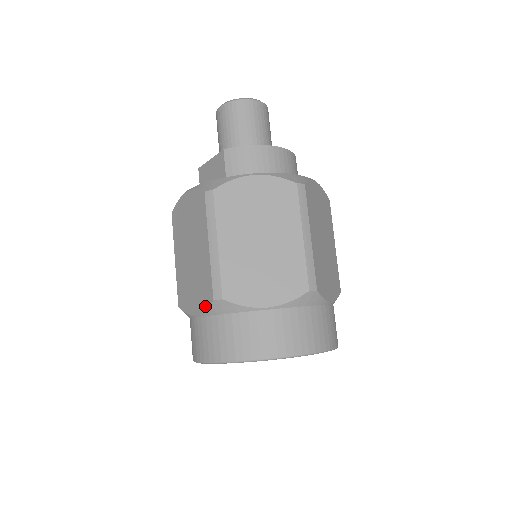
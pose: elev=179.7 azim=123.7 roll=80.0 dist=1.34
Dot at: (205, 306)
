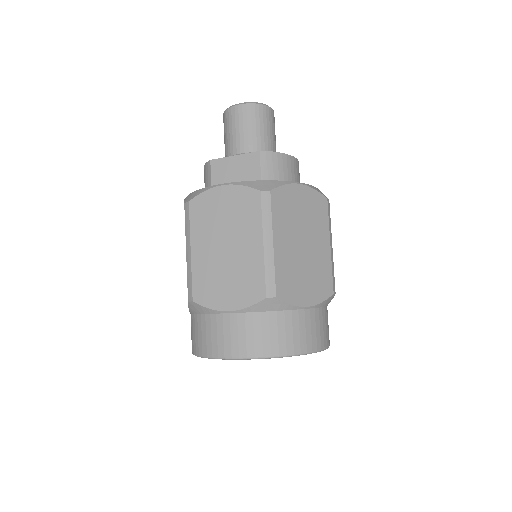
Dot at: (250, 303)
